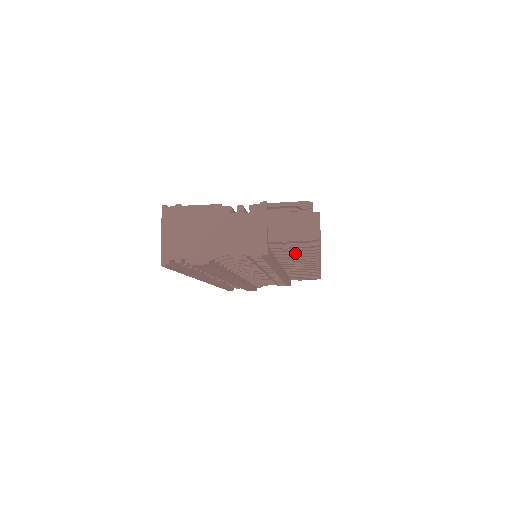
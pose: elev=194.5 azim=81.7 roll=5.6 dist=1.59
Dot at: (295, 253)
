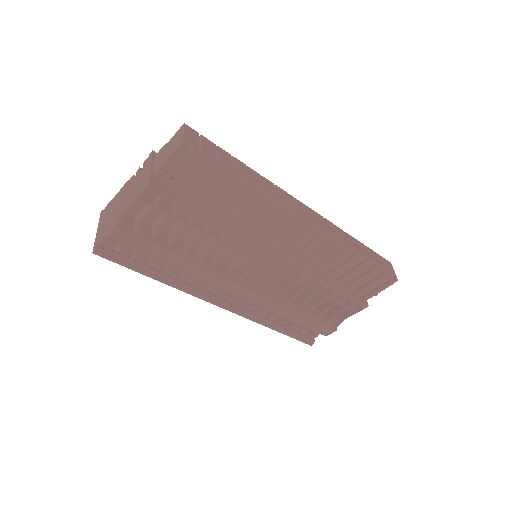
Dot at: (209, 189)
